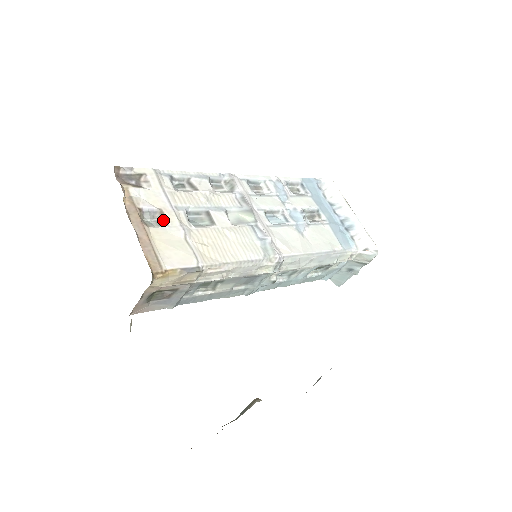
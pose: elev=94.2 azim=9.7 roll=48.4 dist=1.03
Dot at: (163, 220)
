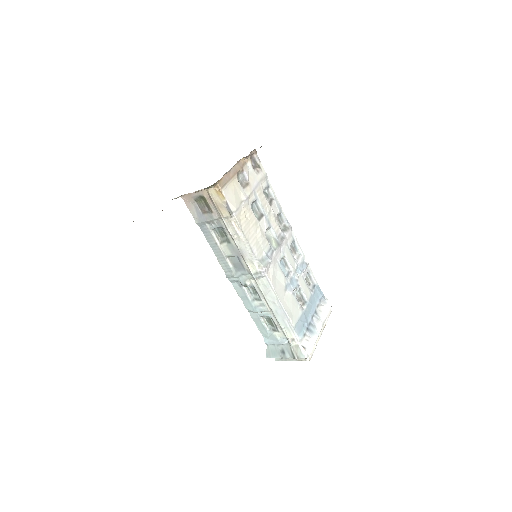
Dot at: (245, 186)
